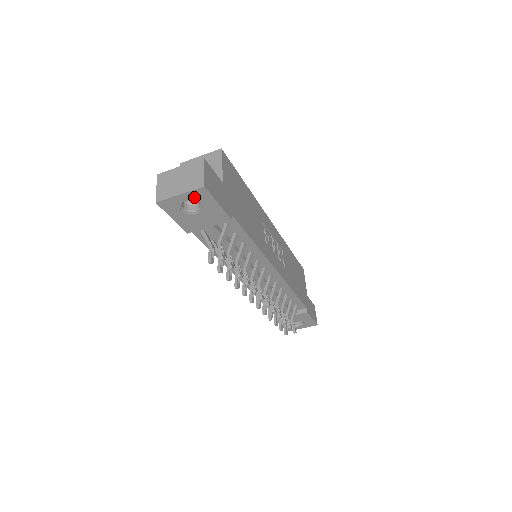
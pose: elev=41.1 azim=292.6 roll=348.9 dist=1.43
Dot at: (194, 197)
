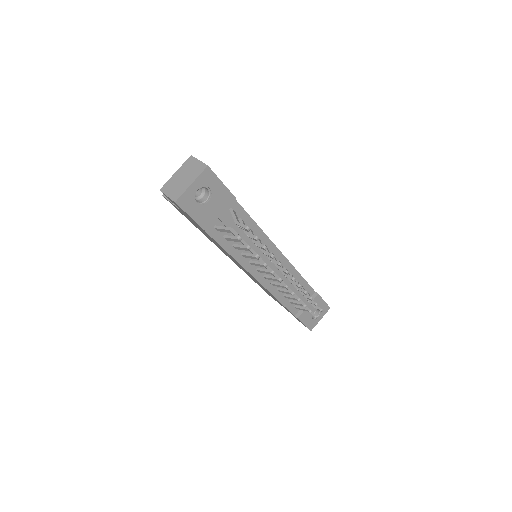
Dot at: (203, 182)
